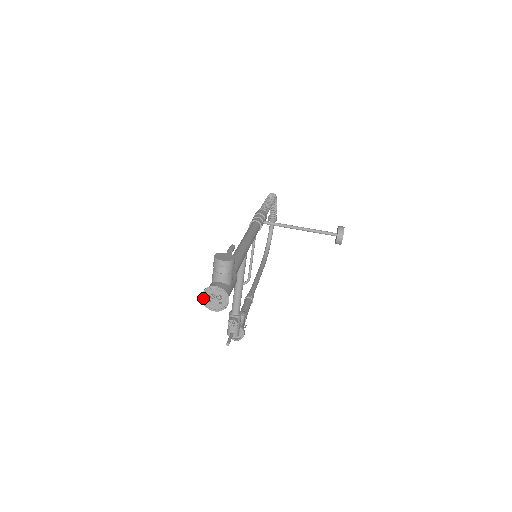
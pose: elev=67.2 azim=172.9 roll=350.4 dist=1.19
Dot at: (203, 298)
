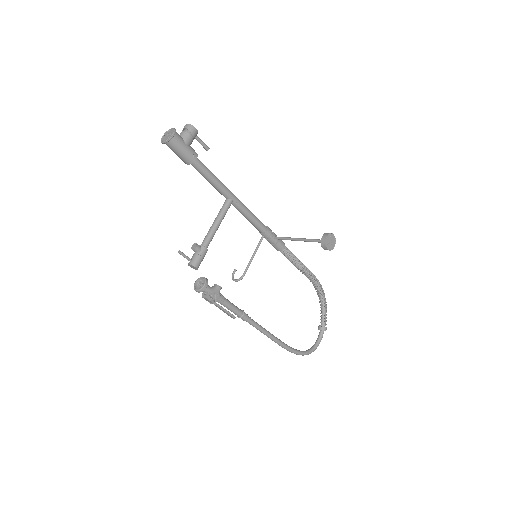
Dot at: (163, 137)
